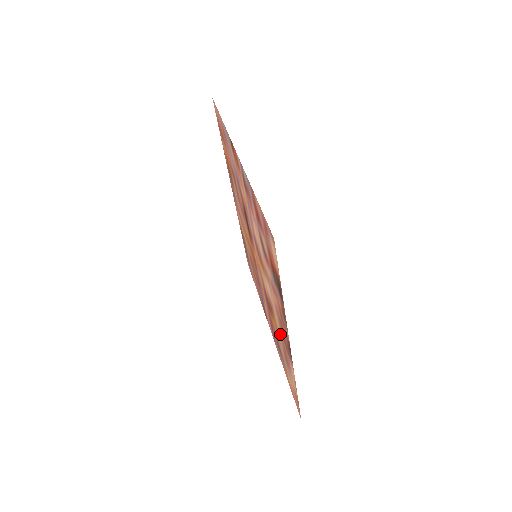
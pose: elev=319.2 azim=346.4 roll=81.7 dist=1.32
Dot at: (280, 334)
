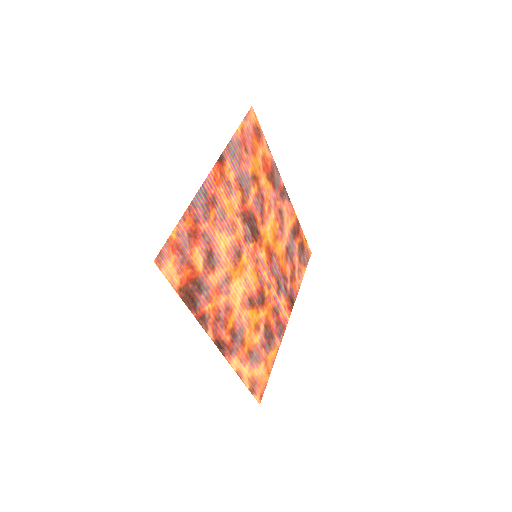
Dot at: (244, 329)
